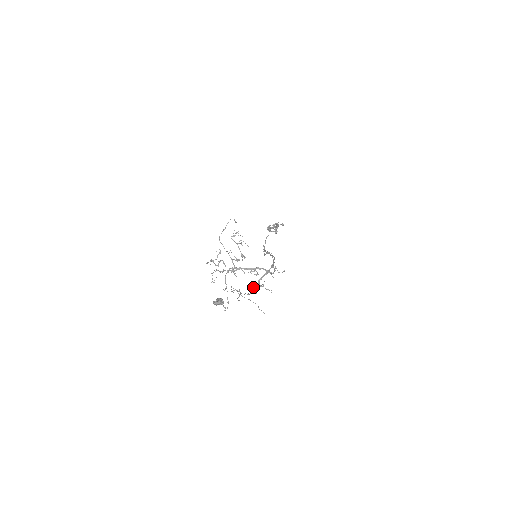
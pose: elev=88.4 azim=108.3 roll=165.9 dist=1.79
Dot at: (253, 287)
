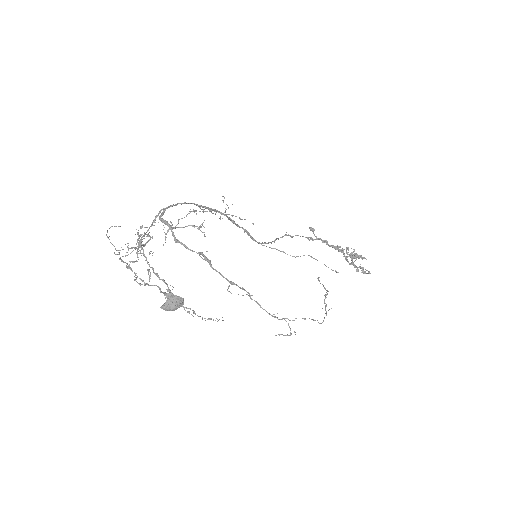
Dot at: occluded
